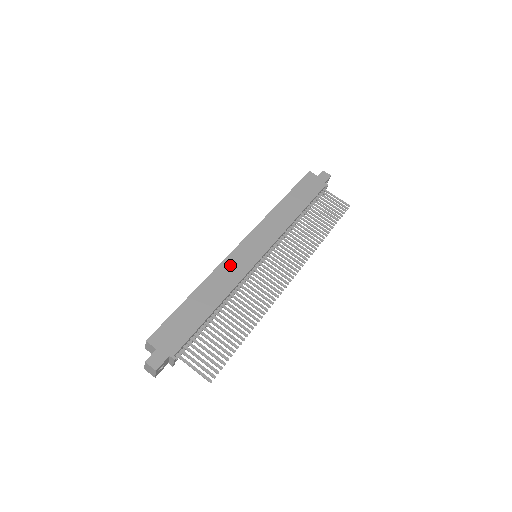
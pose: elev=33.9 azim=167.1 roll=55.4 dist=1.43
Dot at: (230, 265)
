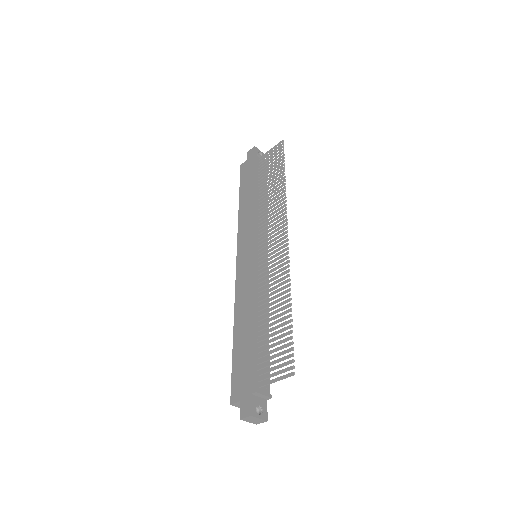
Dot at: (241, 285)
